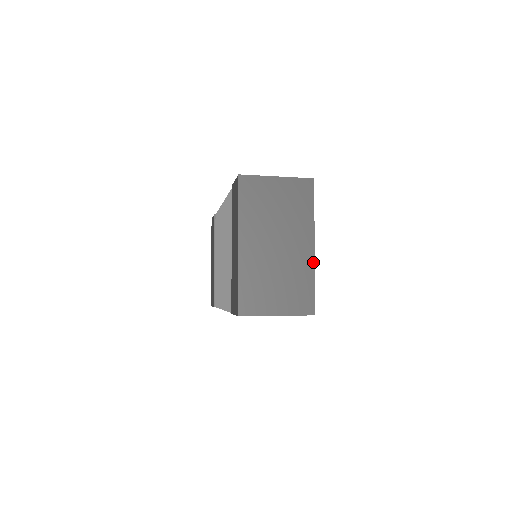
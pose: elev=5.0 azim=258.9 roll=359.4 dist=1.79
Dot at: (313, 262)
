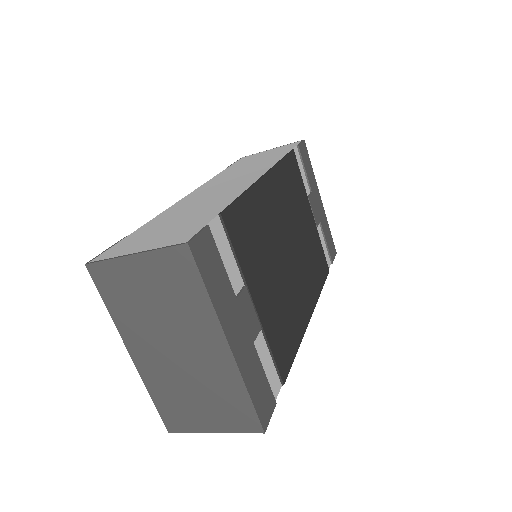
Dot at: (236, 368)
